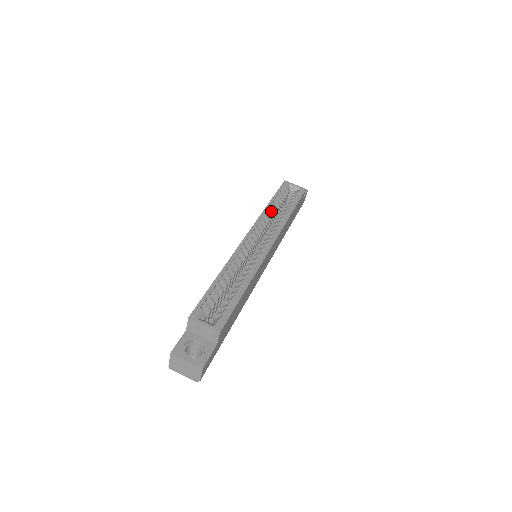
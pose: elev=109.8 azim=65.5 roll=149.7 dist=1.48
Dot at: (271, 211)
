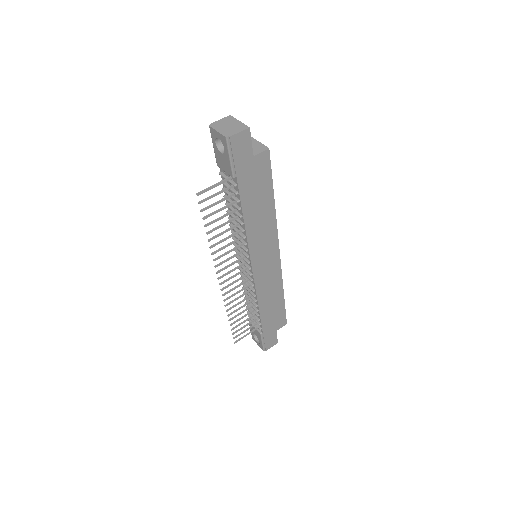
Dot at: occluded
